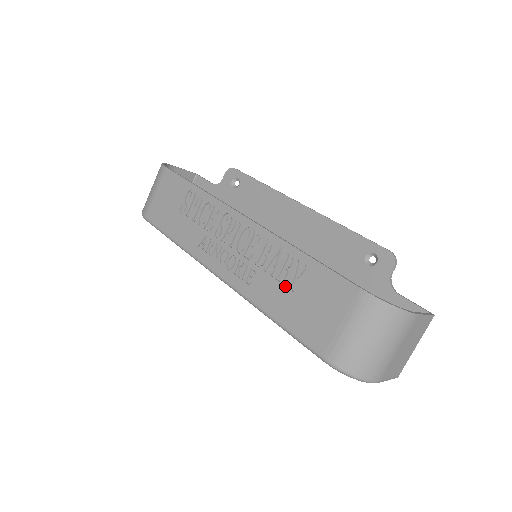
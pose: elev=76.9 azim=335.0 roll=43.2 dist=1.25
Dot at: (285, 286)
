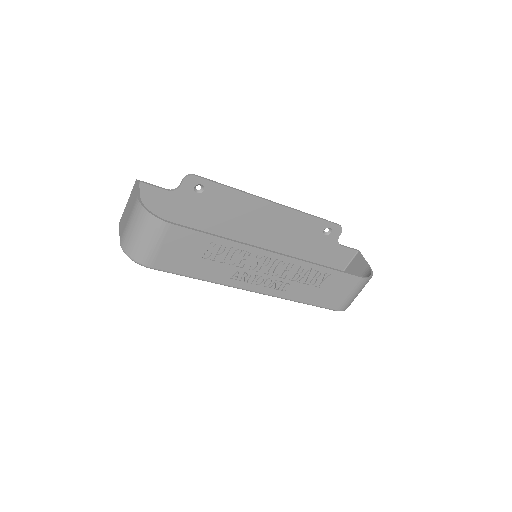
Dot at: (313, 286)
